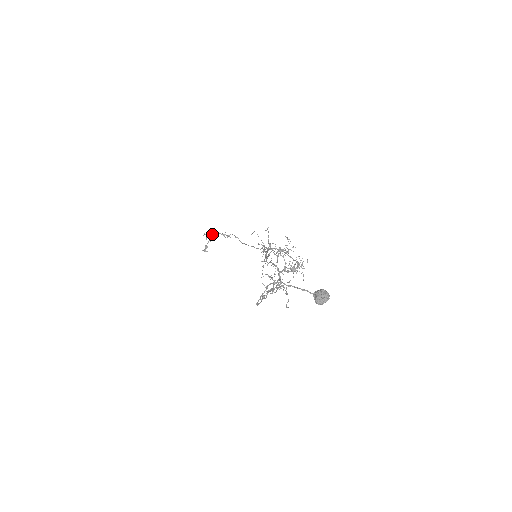
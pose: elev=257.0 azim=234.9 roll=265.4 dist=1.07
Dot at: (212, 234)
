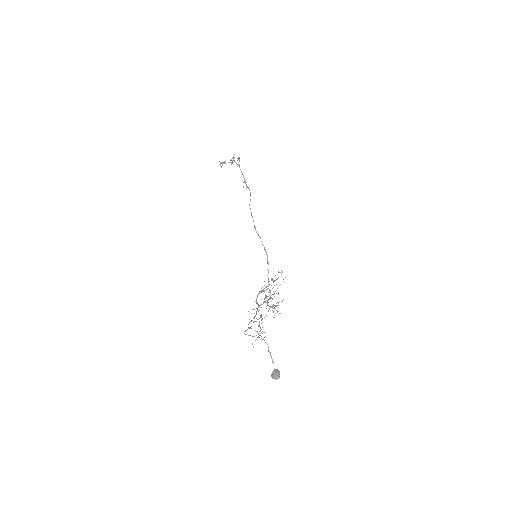
Dot at: (238, 165)
